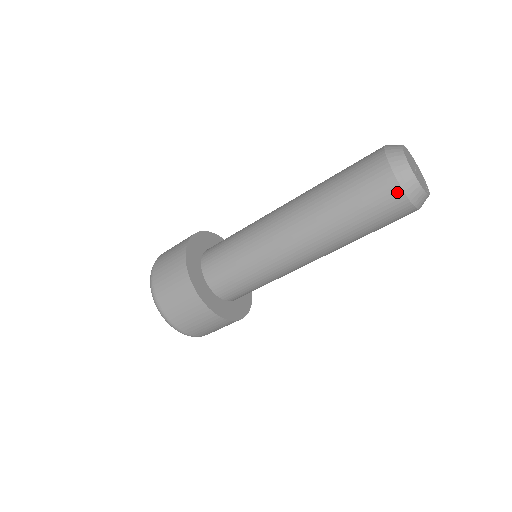
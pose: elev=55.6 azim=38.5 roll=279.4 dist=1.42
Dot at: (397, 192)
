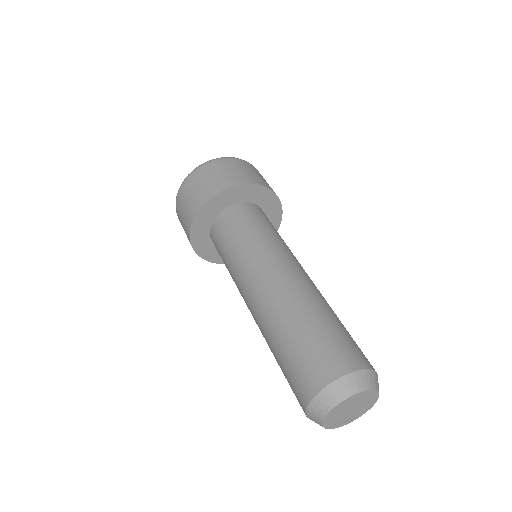
Dot at: (310, 393)
